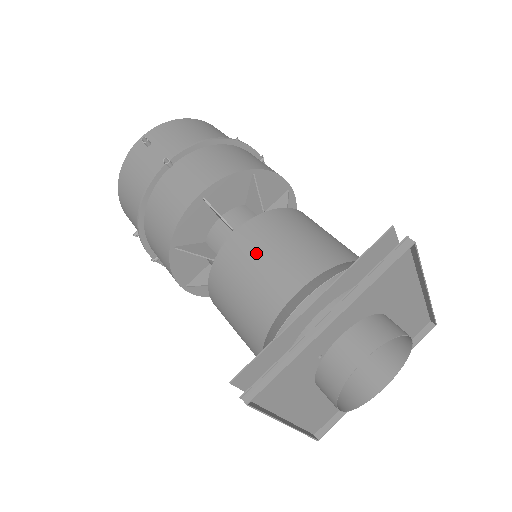
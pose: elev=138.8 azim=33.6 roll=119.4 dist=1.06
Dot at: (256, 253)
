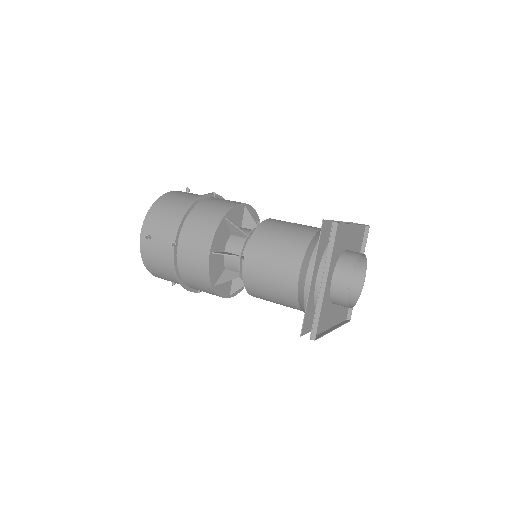
Dot at: (264, 266)
